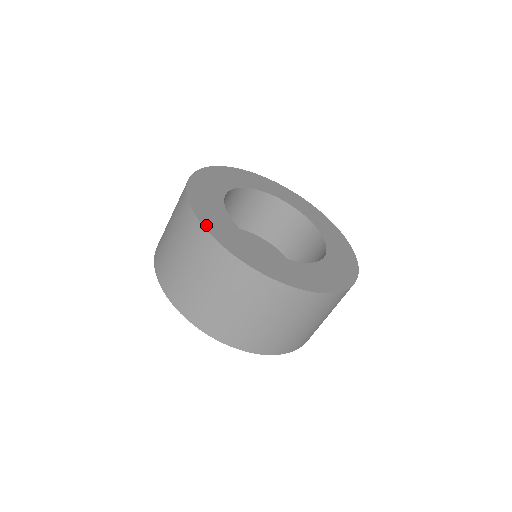
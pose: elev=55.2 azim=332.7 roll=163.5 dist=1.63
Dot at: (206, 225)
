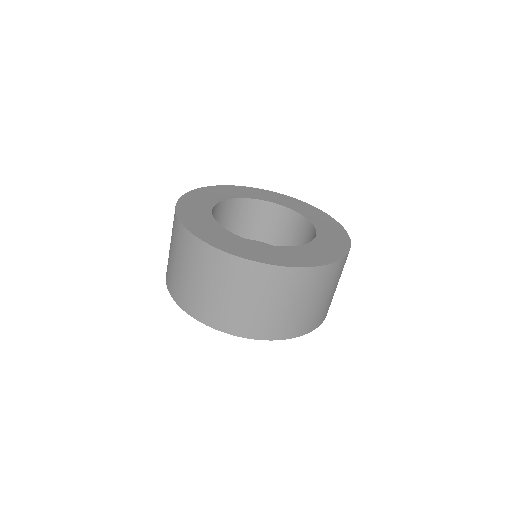
Dot at: (187, 225)
